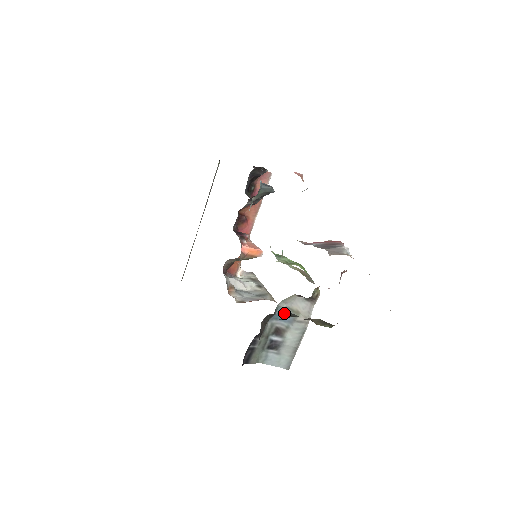
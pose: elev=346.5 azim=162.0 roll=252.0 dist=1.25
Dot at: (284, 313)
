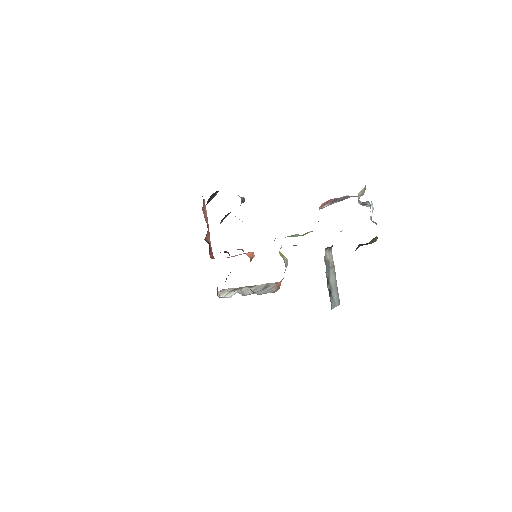
Dot at: (326, 265)
